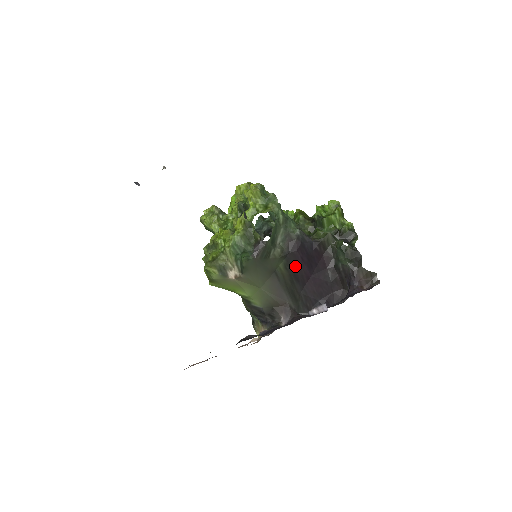
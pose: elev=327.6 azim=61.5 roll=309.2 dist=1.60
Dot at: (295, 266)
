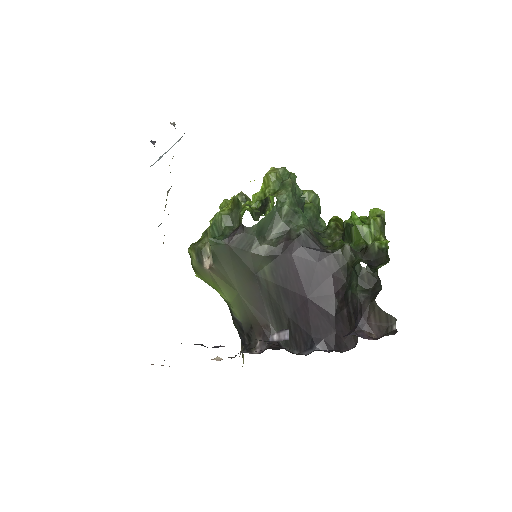
Dot at: (286, 276)
